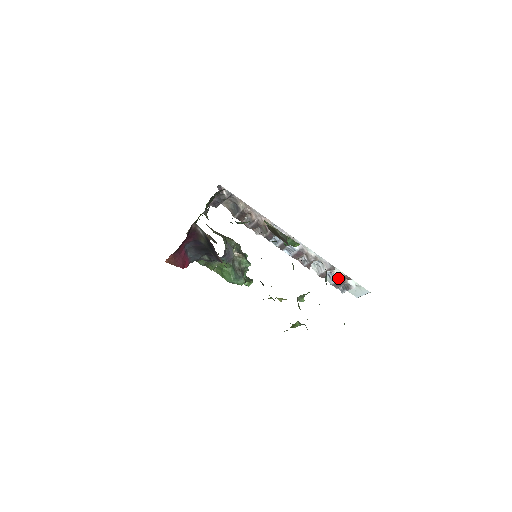
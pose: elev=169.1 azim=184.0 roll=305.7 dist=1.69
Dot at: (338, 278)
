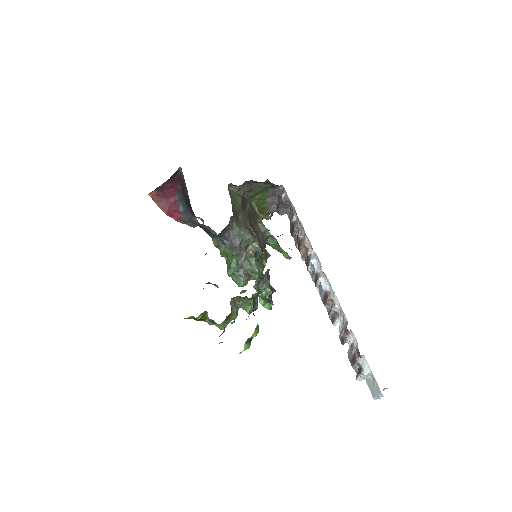
Dot at: (352, 350)
